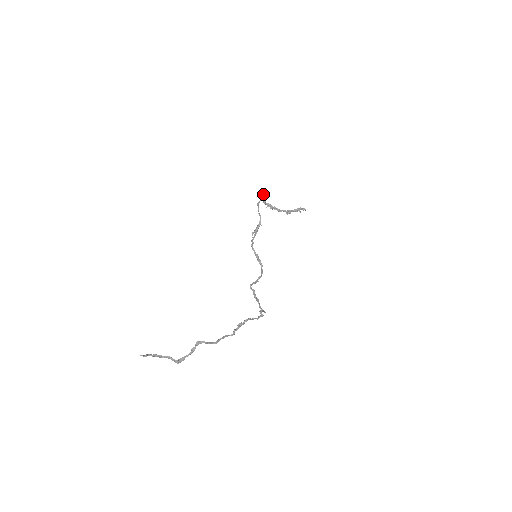
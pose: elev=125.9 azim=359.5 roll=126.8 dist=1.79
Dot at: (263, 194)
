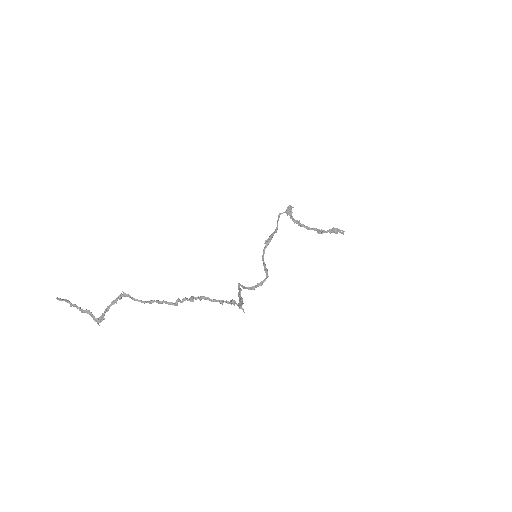
Dot at: (289, 207)
